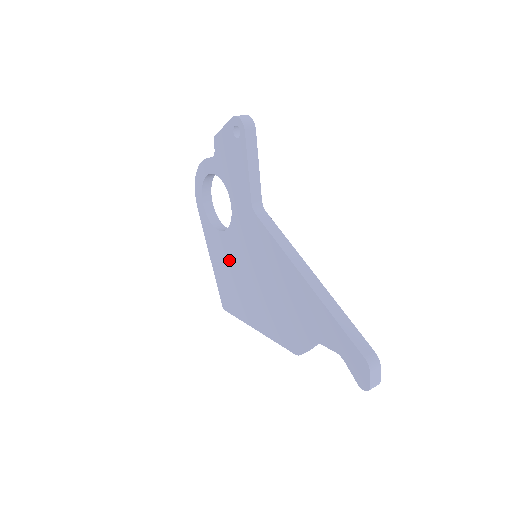
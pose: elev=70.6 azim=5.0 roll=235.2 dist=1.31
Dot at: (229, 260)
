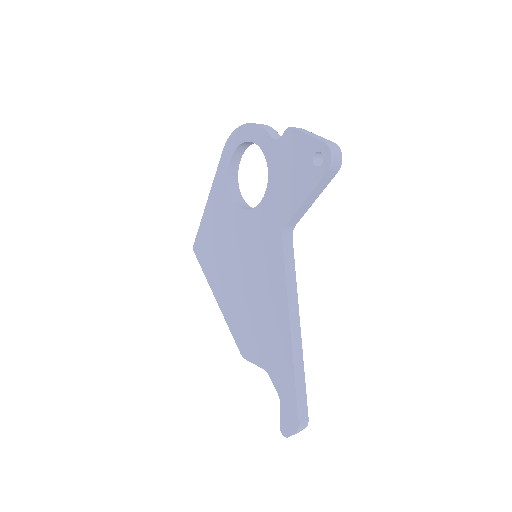
Dot at: (226, 229)
